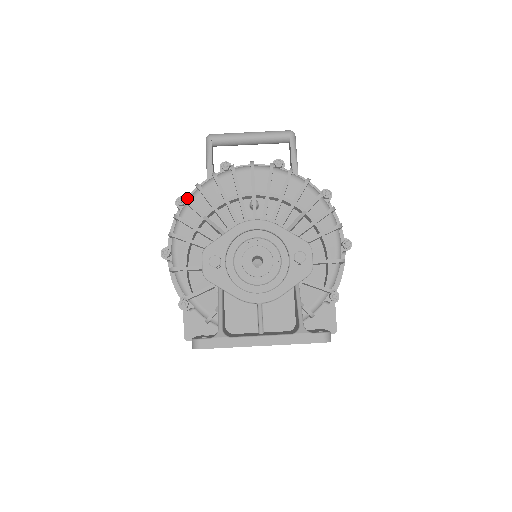
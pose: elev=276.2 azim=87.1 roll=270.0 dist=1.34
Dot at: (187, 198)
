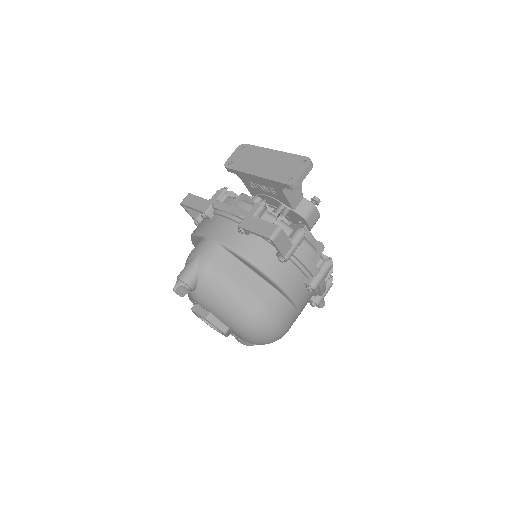
Dot at: occluded
